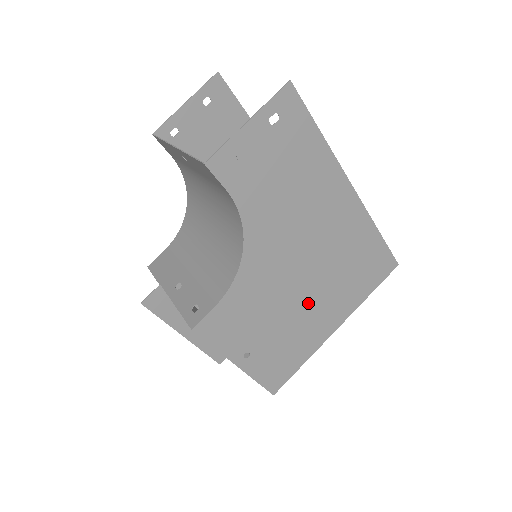
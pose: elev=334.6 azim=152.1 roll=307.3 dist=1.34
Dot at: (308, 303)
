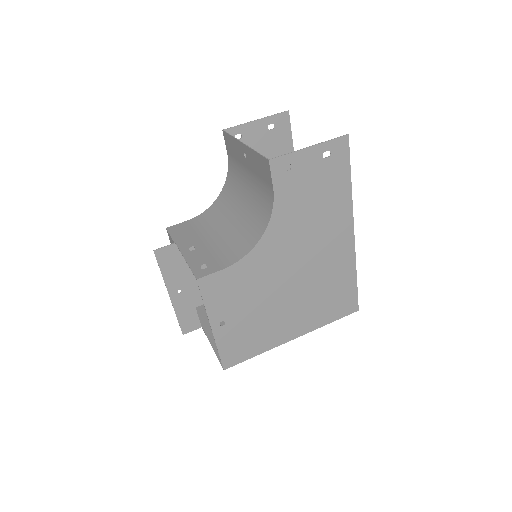
Dot at: (284, 305)
